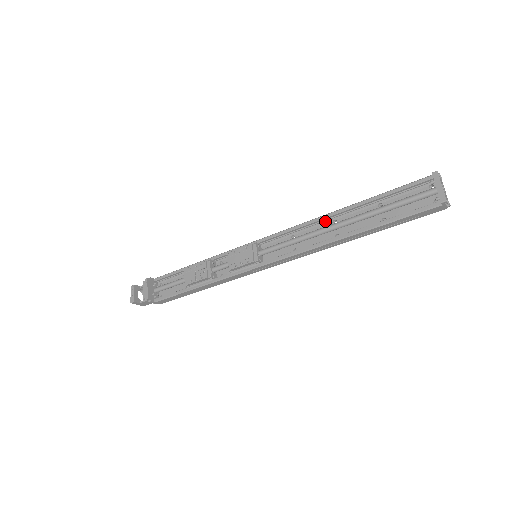
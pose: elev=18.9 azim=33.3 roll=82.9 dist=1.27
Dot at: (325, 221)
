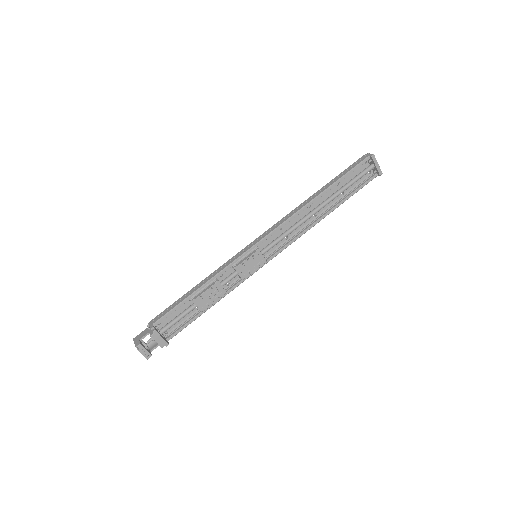
Dot at: (303, 208)
